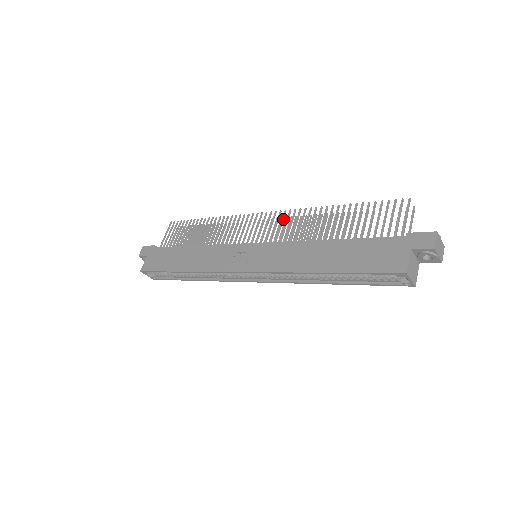
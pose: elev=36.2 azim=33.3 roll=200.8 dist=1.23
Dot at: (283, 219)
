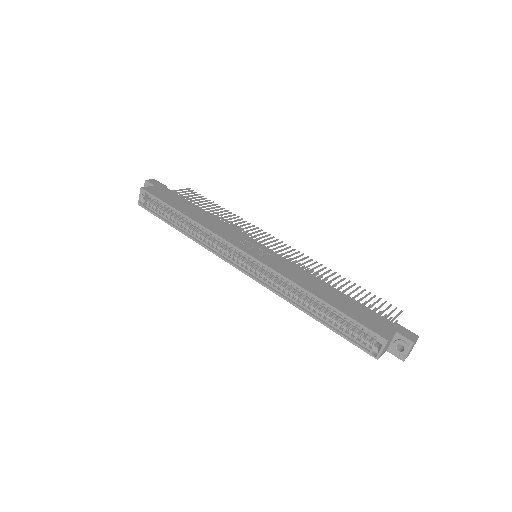
Dot at: occluded
